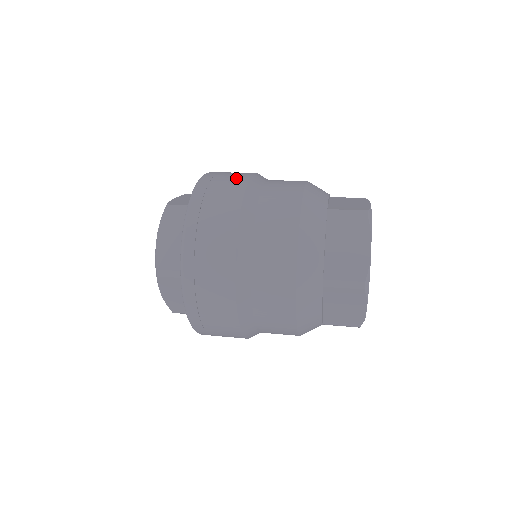
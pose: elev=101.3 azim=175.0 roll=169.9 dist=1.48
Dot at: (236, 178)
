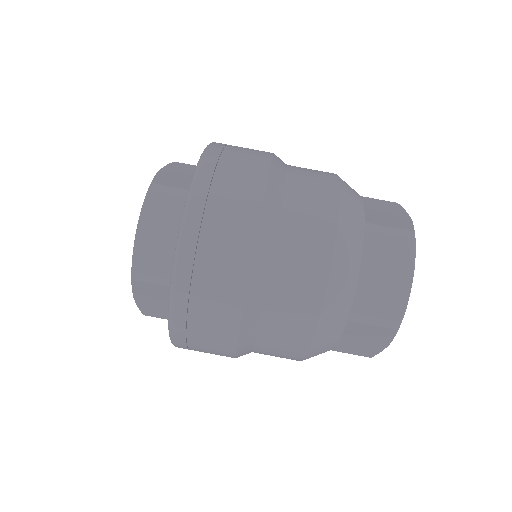
Dot at: occluded
